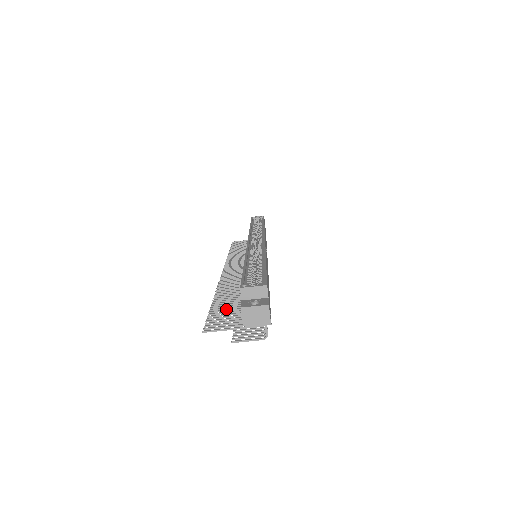
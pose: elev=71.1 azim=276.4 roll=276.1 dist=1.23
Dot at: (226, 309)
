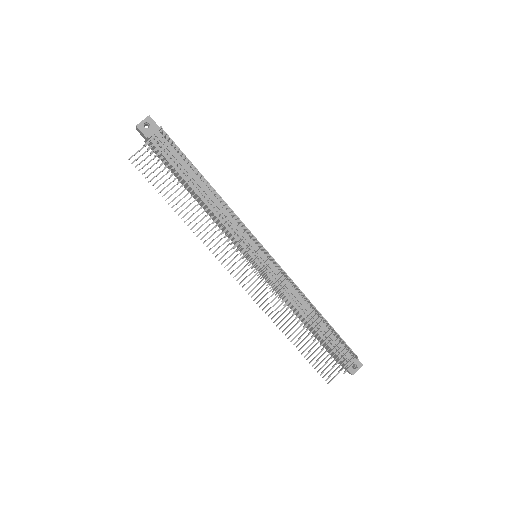
Dot at: (168, 185)
